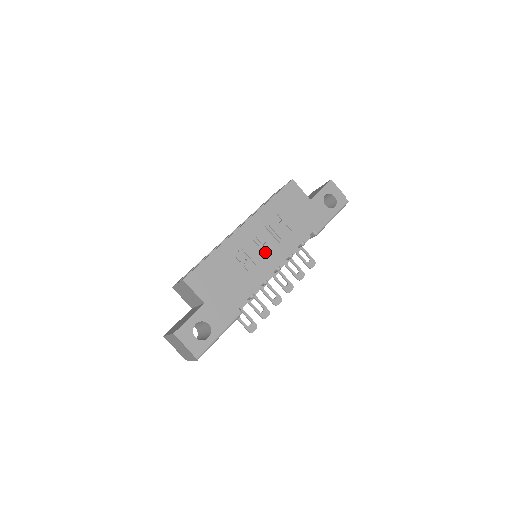
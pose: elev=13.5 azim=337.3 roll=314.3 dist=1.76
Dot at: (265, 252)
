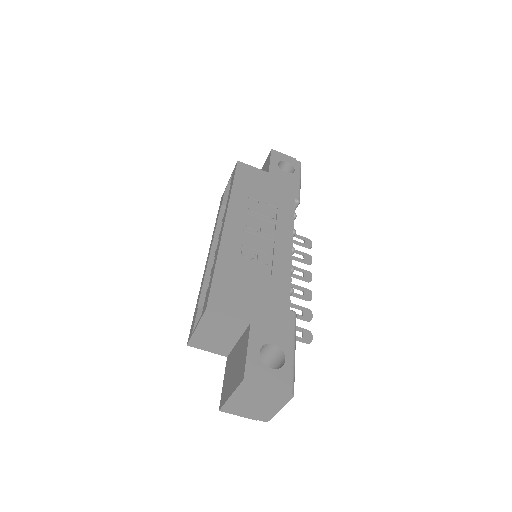
Dot at: (268, 238)
